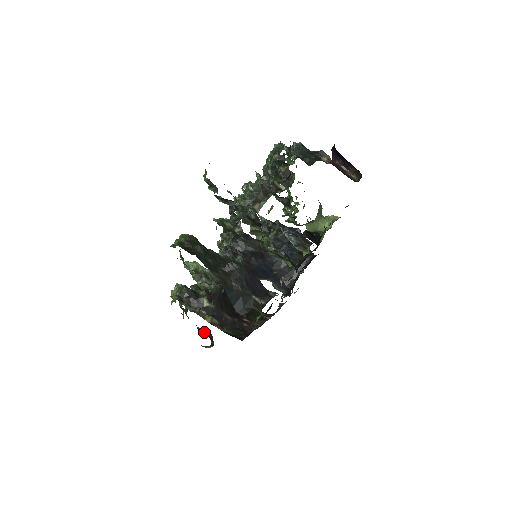
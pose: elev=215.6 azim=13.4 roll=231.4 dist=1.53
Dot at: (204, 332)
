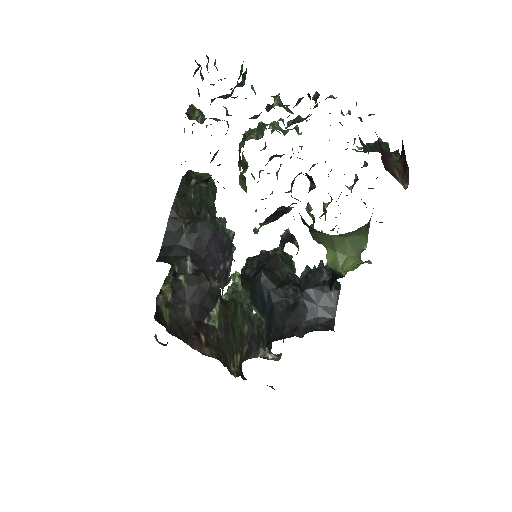
Dot at: occluded
